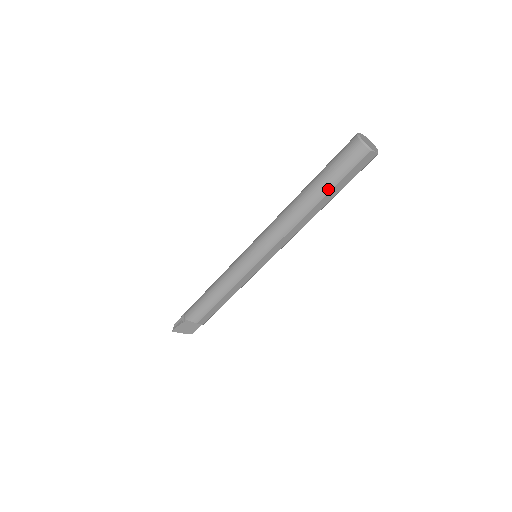
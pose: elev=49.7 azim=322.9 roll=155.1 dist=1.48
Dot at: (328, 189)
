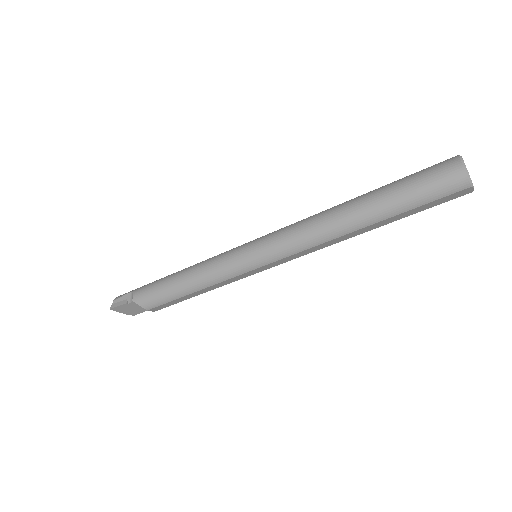
Dot at: (393, 213)
